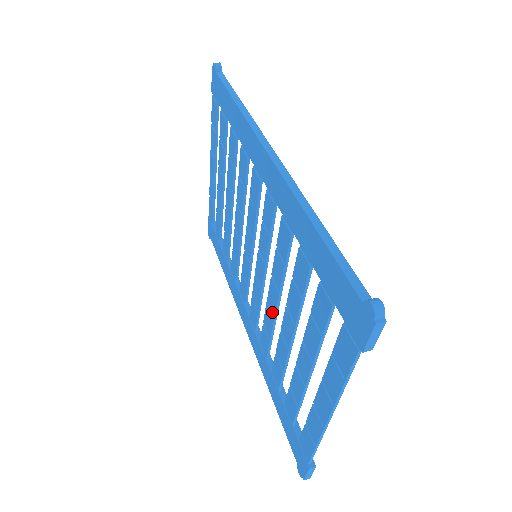
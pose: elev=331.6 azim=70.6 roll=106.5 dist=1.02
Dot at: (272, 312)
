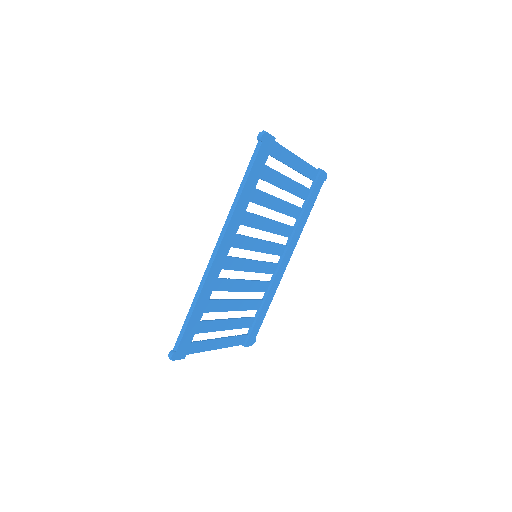
Dot at: (248, 287)
